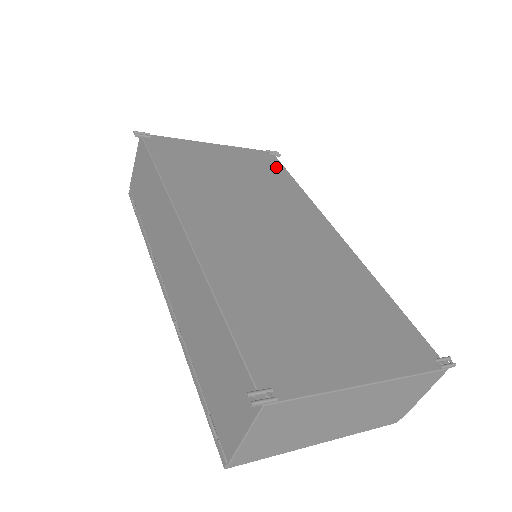
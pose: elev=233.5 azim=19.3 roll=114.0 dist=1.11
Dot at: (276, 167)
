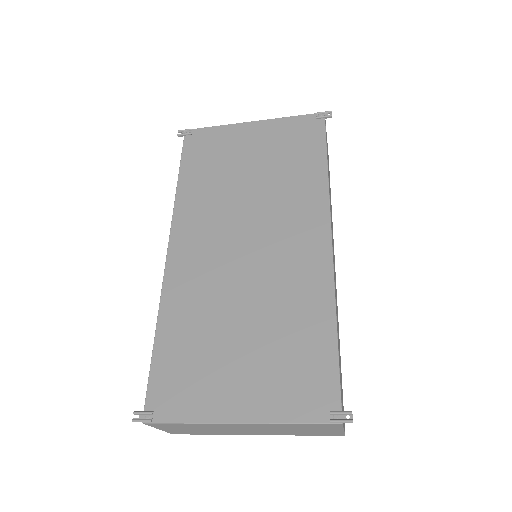
Dot at: (313, 140)
